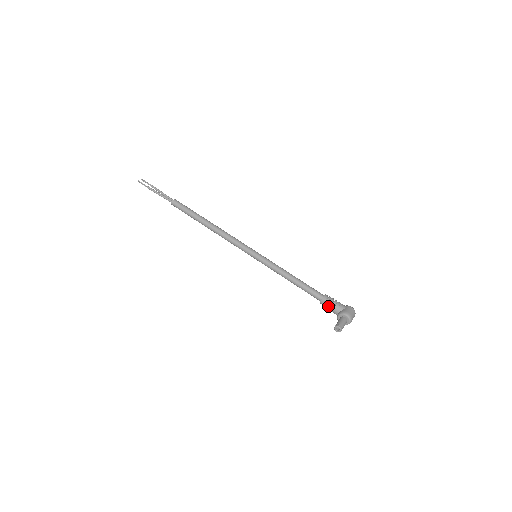
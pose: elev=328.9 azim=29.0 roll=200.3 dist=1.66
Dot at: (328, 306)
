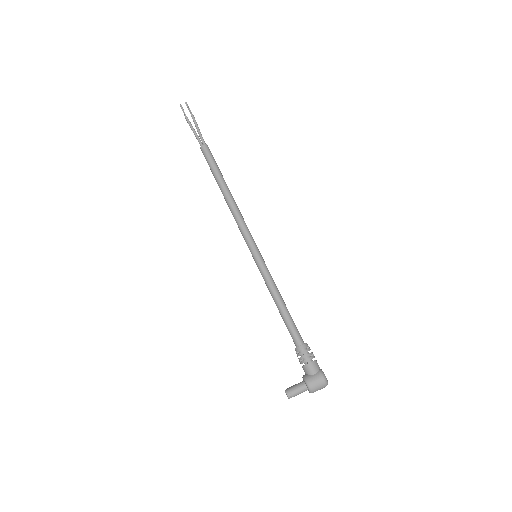
Dot at: (299, 359)
